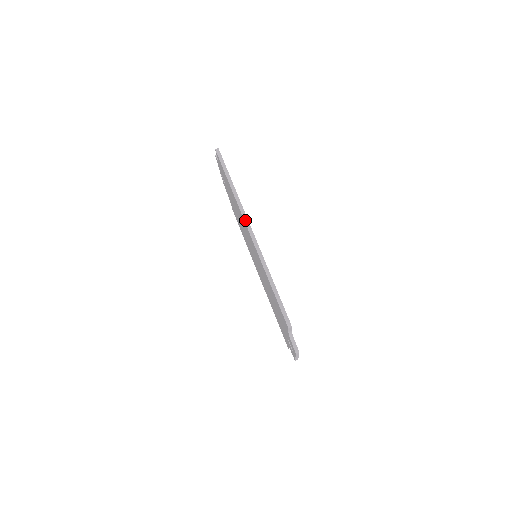
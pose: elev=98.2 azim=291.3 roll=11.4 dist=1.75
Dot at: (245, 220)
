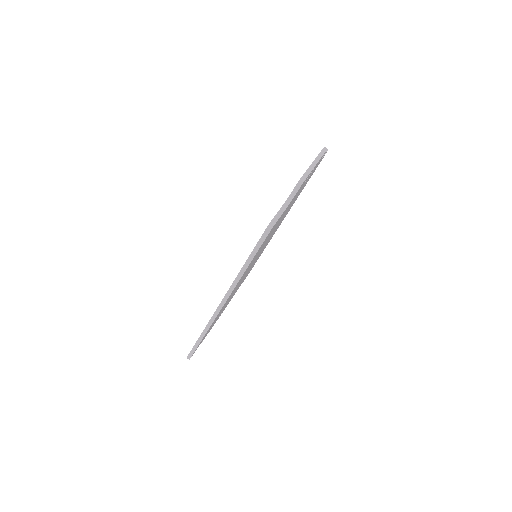
Dot at: (225, 297)
